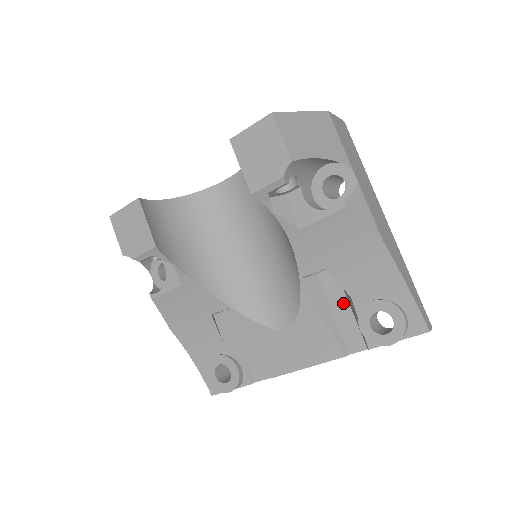
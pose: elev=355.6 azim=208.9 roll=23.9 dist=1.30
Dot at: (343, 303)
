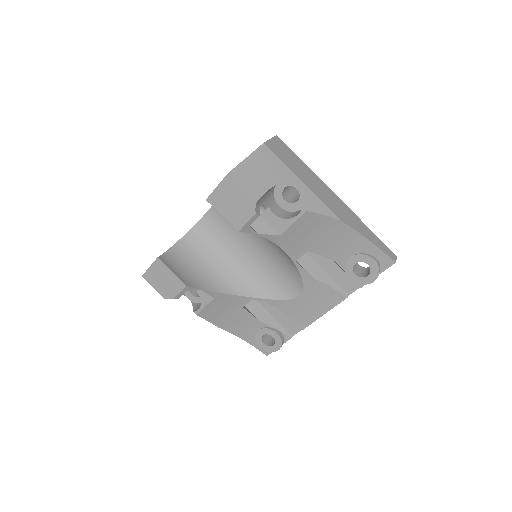
Dot at: (330, 264)
